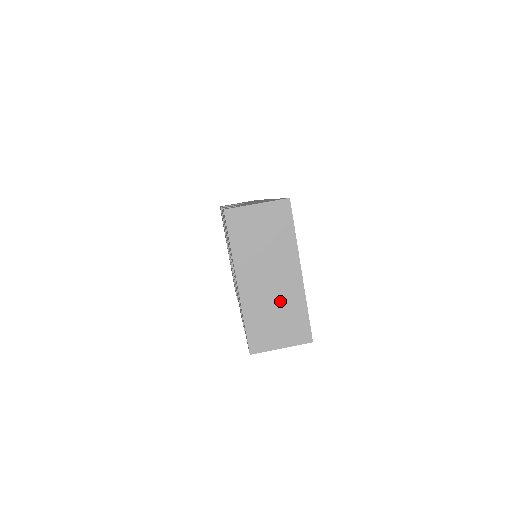
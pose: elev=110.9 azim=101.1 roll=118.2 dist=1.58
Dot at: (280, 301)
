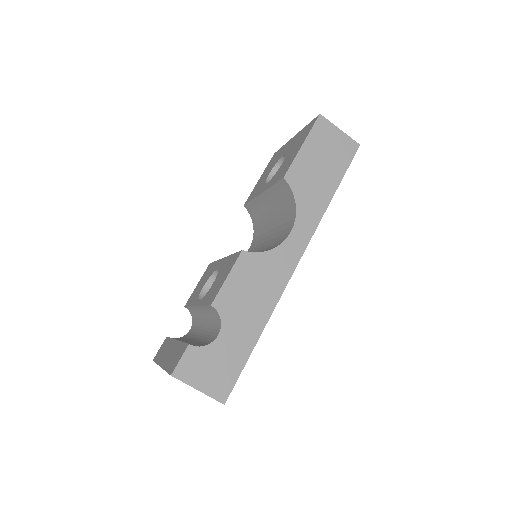
Dot at: occluded
